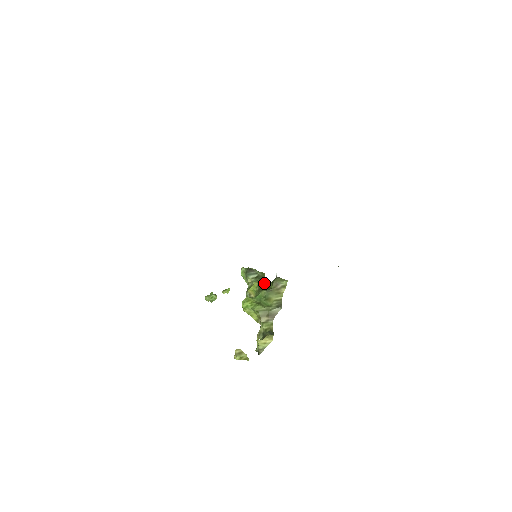
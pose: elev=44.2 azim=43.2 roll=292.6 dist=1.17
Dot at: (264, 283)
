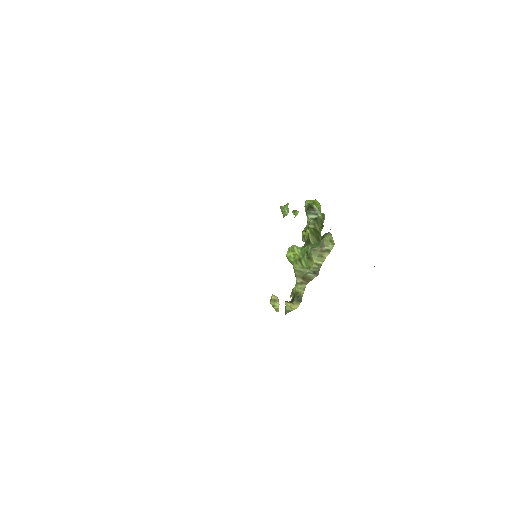
Dot at: (319, 231)
